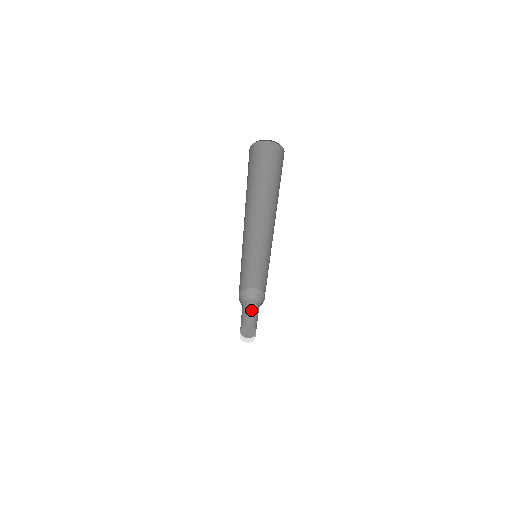
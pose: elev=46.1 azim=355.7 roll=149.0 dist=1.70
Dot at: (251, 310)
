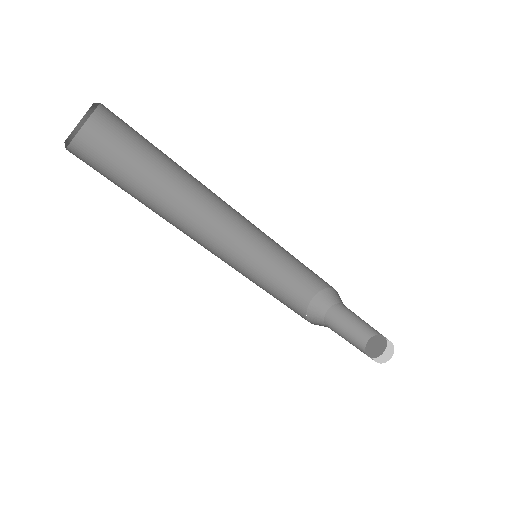
Dot at: (354, 317)
